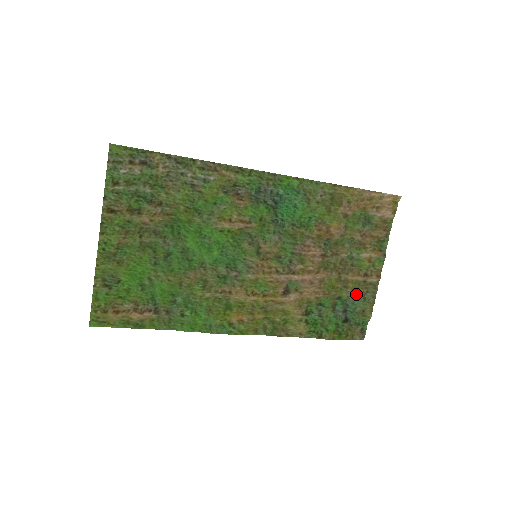
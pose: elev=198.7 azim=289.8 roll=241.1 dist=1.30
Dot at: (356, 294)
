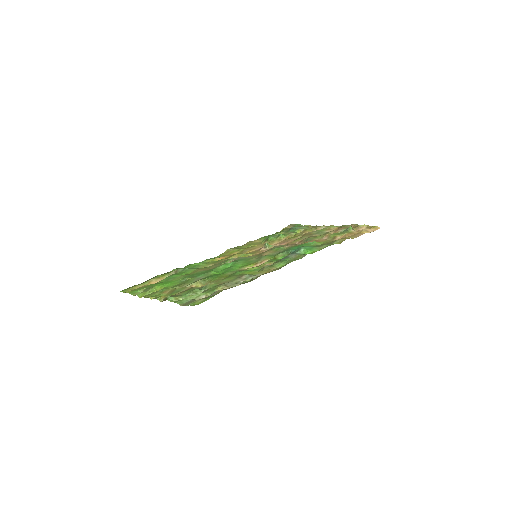
Dot at: (305, 229)
